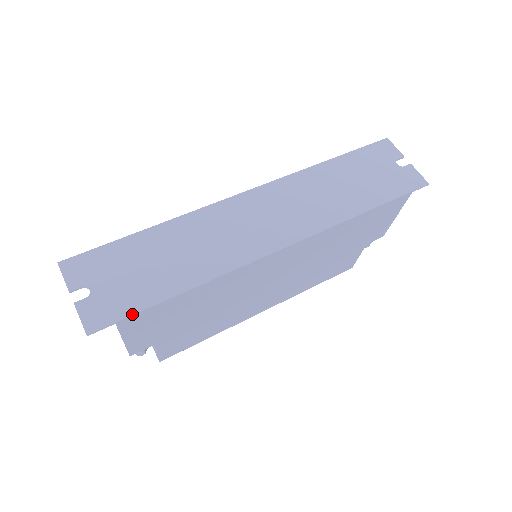
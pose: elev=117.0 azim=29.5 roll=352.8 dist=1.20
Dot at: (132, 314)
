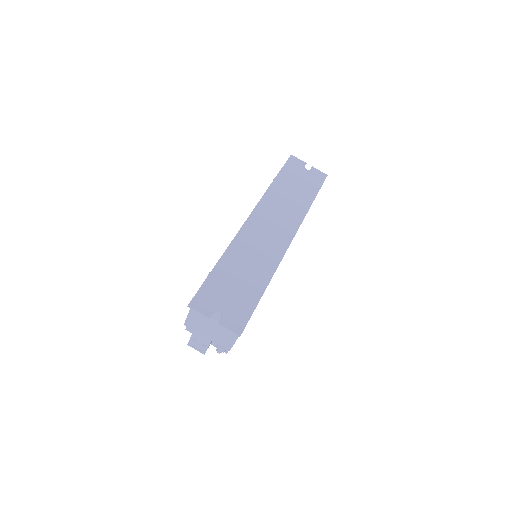
Dot at: (252, 313)
